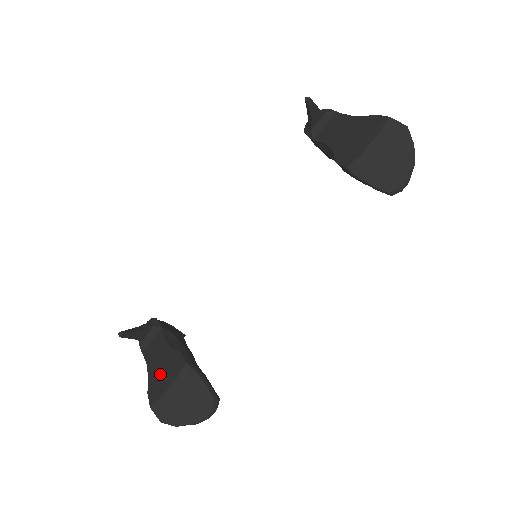
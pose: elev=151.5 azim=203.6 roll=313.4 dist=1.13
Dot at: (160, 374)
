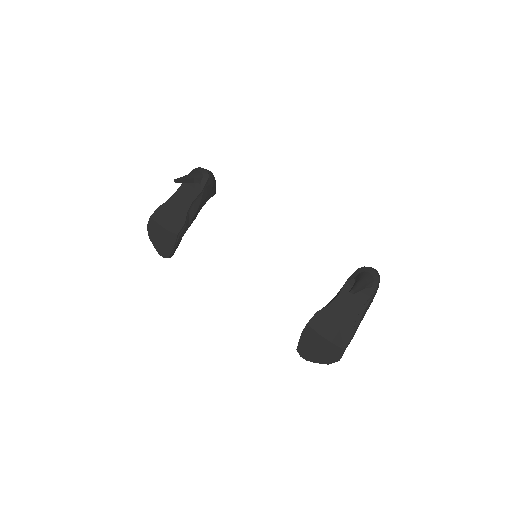
Dot at: (170, 212)
